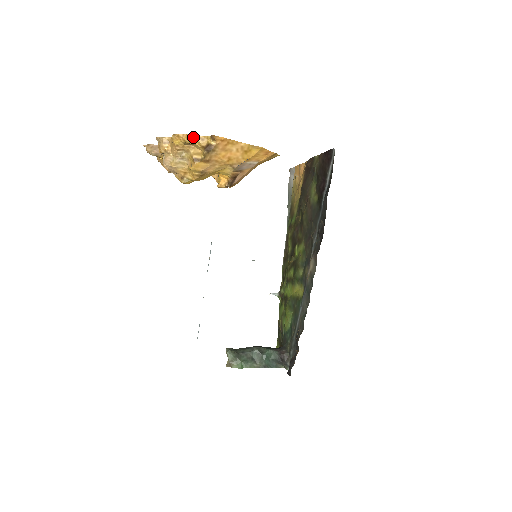
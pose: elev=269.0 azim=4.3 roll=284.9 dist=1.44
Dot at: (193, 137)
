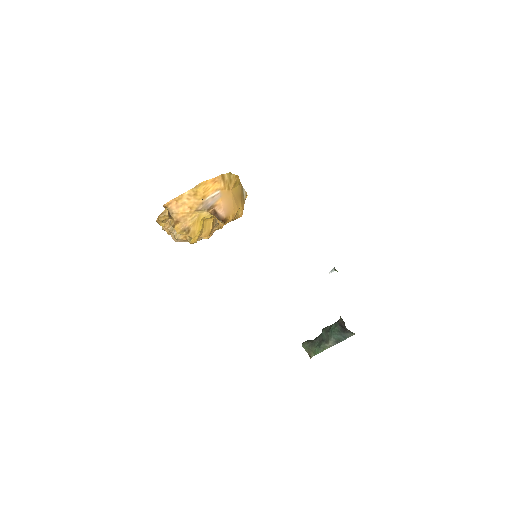
Dot at: (160, 216)
